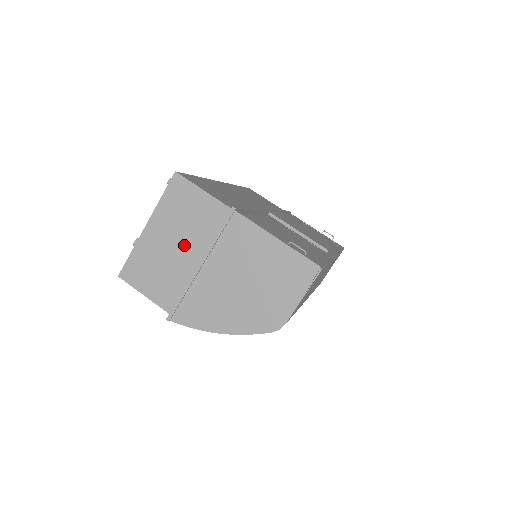
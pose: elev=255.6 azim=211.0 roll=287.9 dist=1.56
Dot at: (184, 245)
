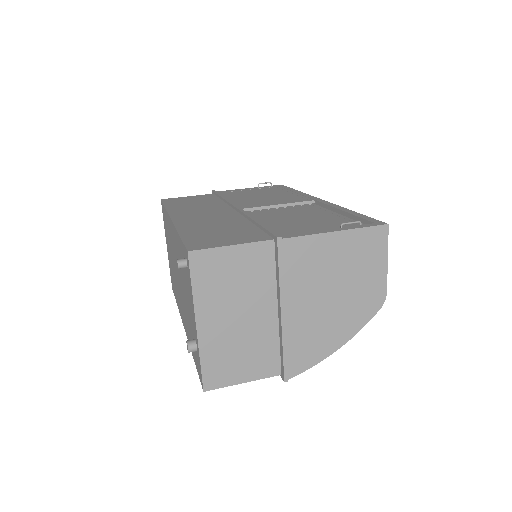
Dot at: (250, 309)
